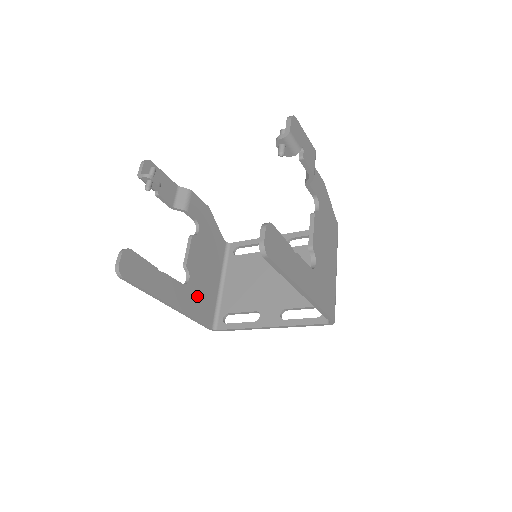
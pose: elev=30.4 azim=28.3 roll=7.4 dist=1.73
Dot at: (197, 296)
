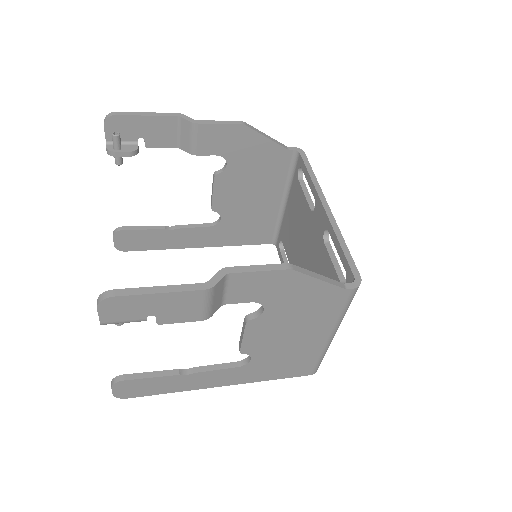
Dot at: (239, 227)
